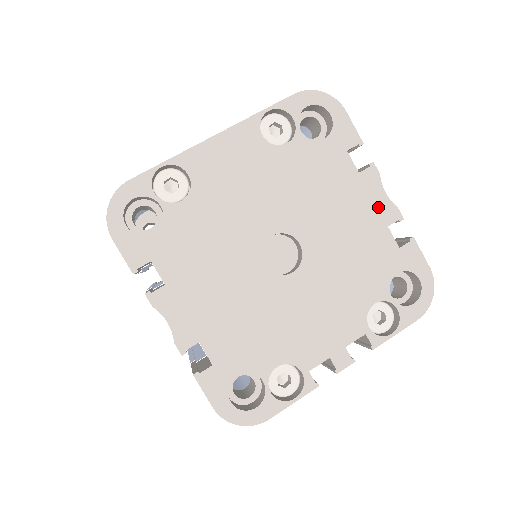
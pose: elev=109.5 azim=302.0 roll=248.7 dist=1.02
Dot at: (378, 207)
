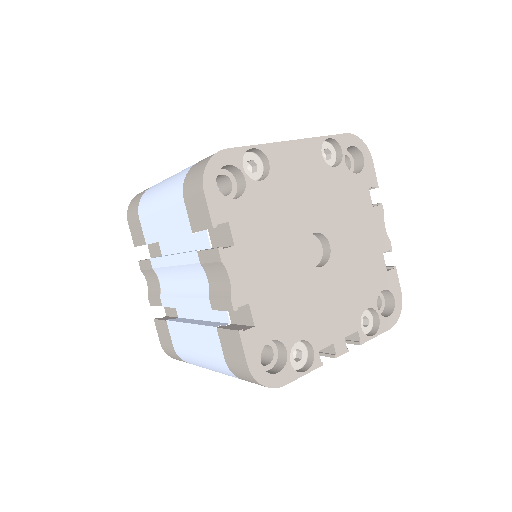
Dot at: (380, 236)
